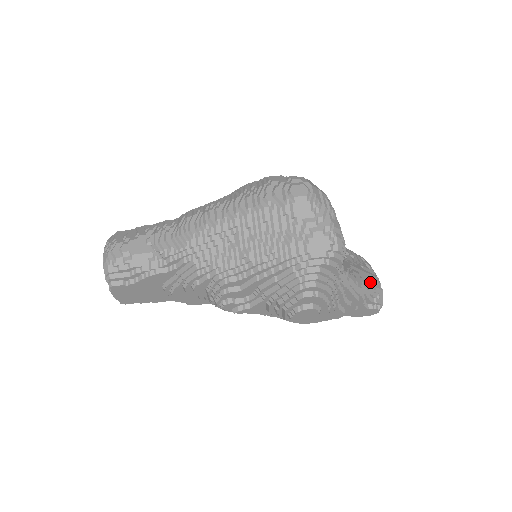
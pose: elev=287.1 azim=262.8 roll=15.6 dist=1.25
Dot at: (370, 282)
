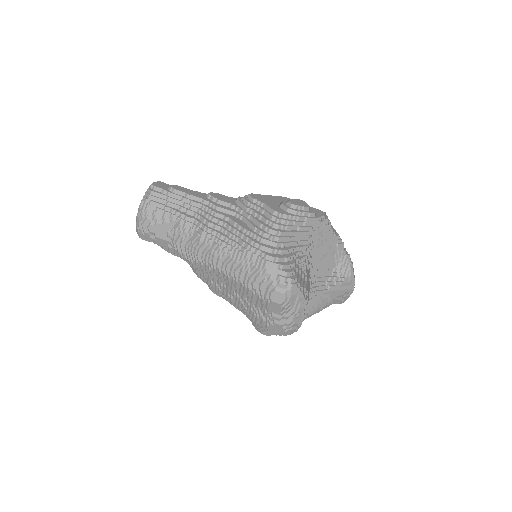
Dot at: (339, 296)
